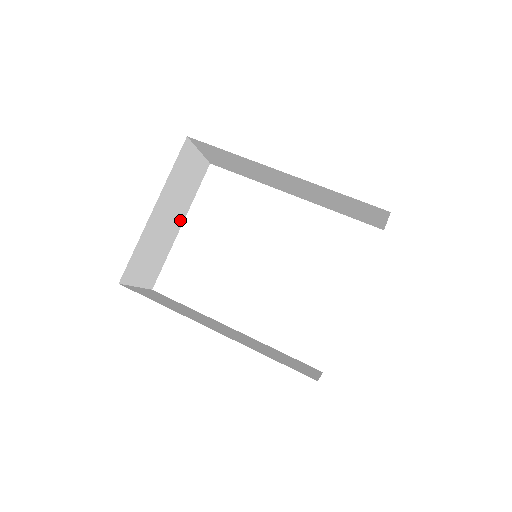
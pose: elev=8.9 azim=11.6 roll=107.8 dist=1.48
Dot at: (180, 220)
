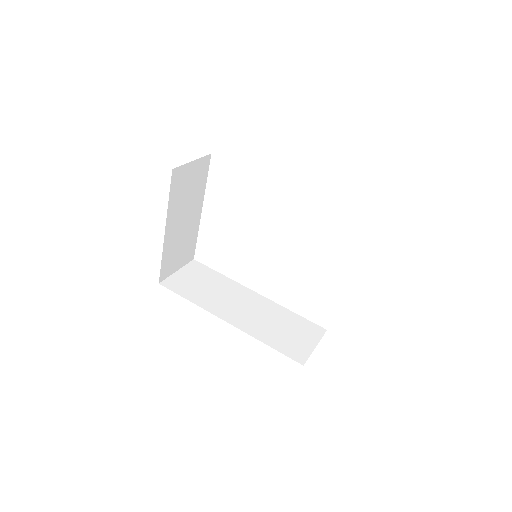
Dot at: (198, 209)
